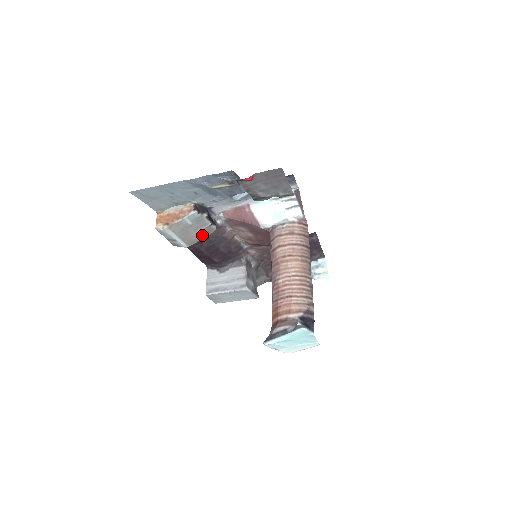
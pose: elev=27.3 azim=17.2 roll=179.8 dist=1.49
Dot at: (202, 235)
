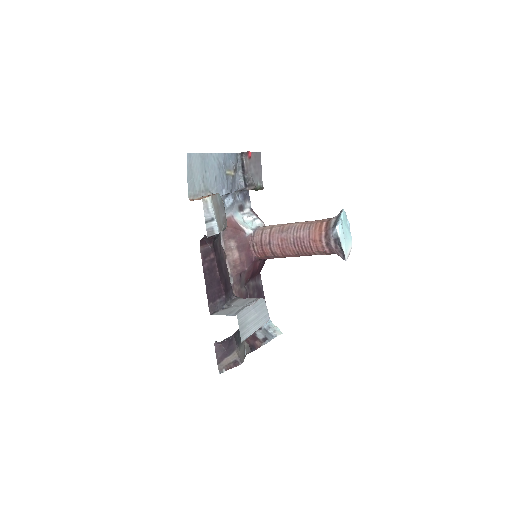
Dot at: (224, 224)
